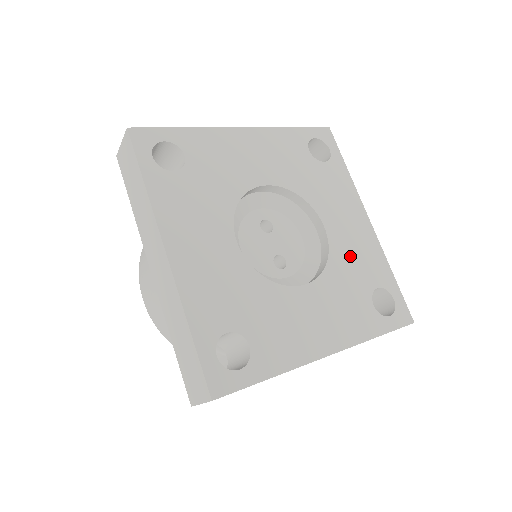
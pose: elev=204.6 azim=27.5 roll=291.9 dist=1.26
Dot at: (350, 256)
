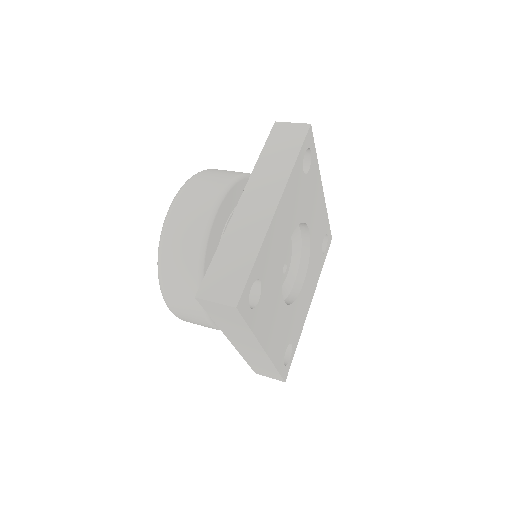
Dot at: (316, 234)
